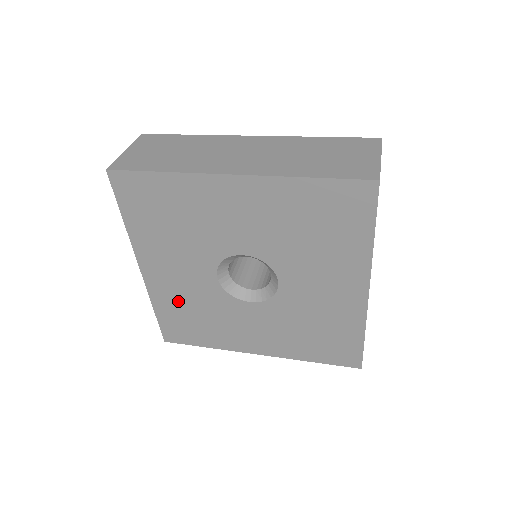
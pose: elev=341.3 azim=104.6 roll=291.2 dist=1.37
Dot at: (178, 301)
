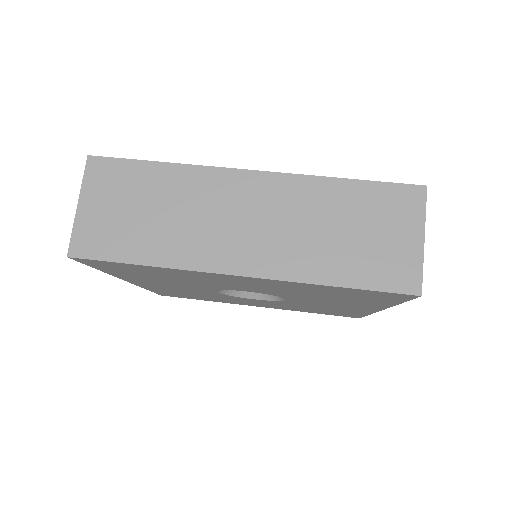
Dot at: (173, 291)
